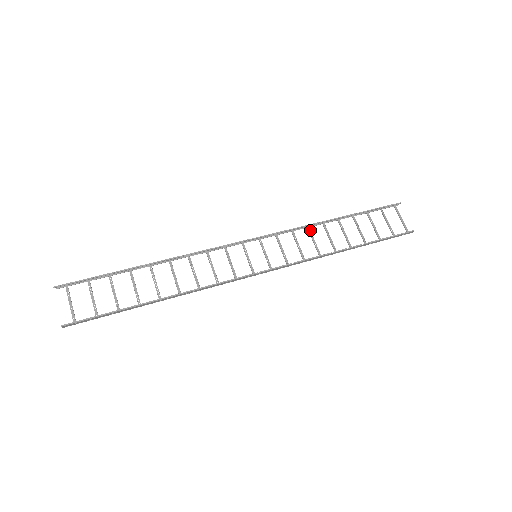
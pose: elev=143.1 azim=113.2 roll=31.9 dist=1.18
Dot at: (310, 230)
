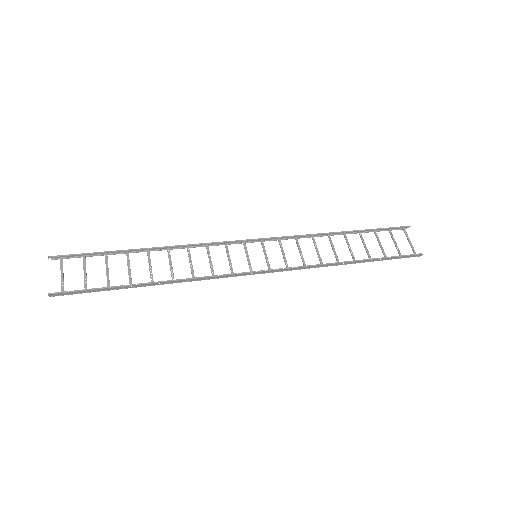
Dot at: (314, 239)
